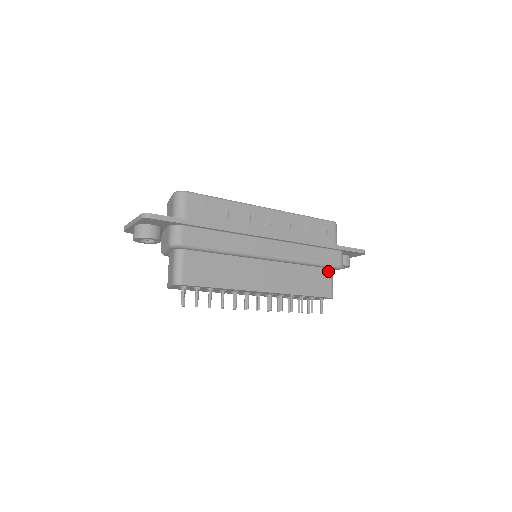
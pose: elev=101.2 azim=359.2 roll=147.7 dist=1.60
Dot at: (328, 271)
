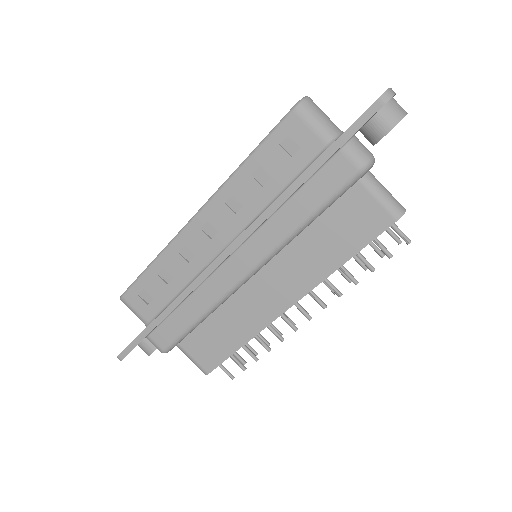
Dot at: (356, 188)
